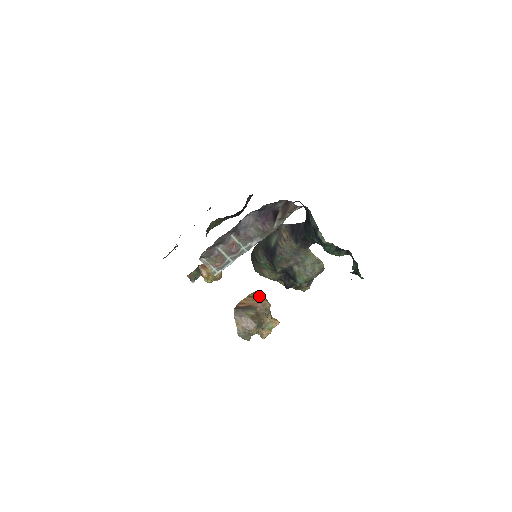
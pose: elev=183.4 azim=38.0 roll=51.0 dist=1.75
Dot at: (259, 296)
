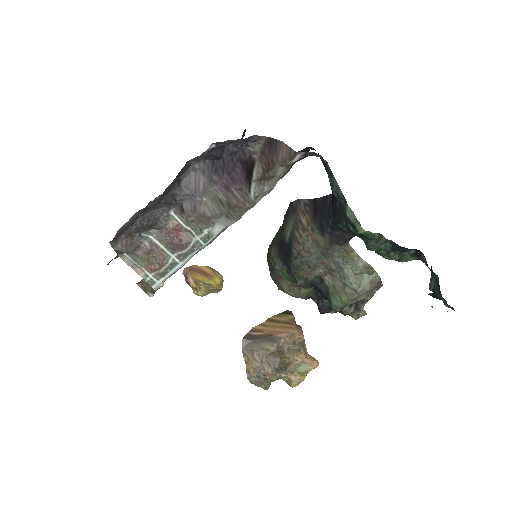
Dot at: (286, 320)
